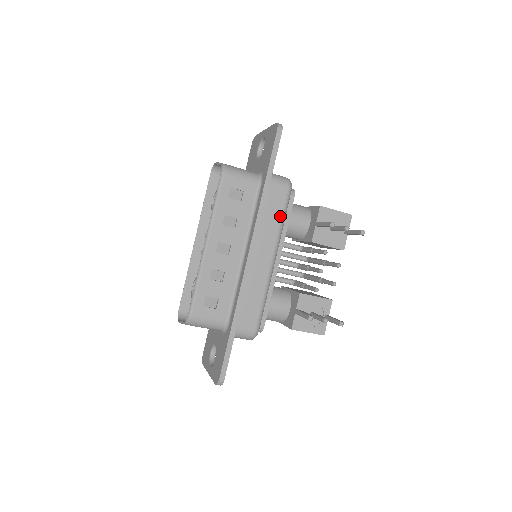
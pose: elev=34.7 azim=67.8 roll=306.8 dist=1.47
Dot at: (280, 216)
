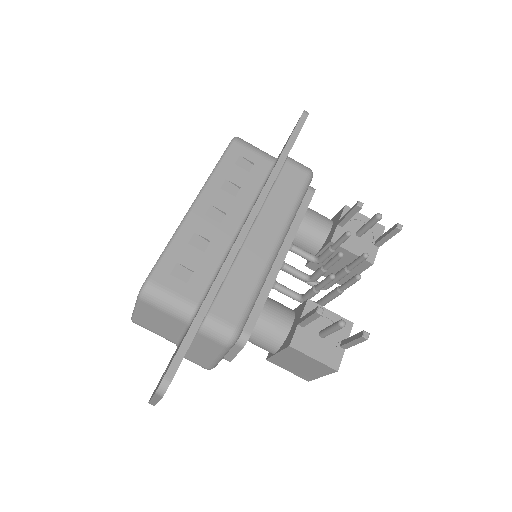
Dot at: (294, 198)
